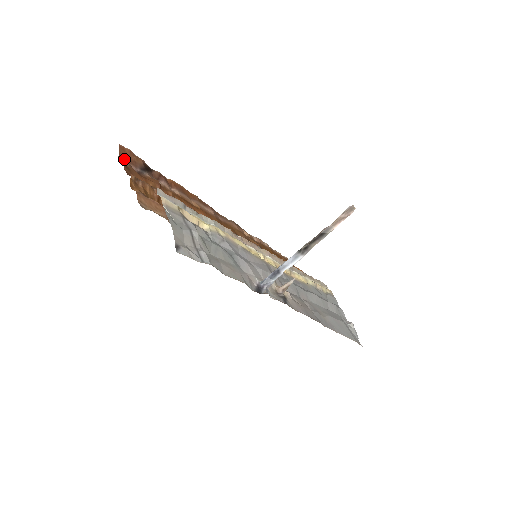
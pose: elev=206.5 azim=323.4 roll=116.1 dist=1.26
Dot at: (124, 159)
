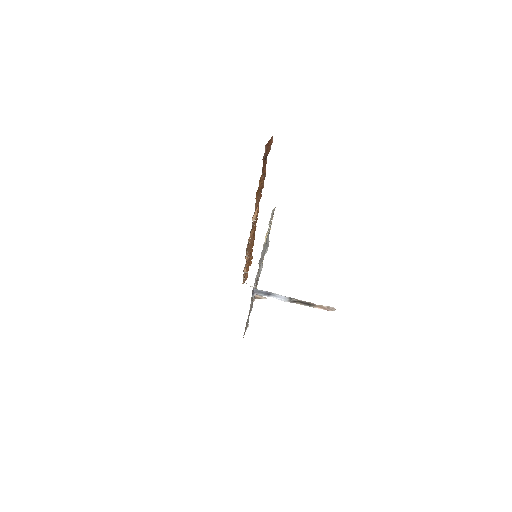
Dot at: (267, 147)
